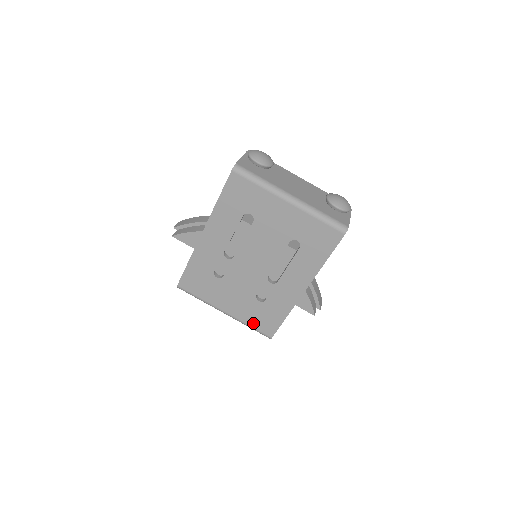
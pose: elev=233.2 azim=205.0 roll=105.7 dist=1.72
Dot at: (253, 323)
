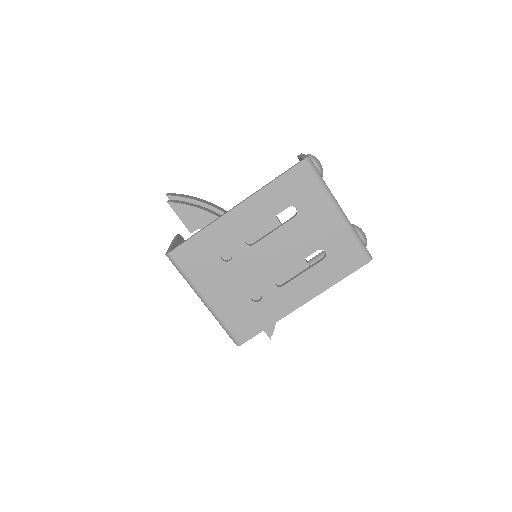
Dot at: (231, 322)
